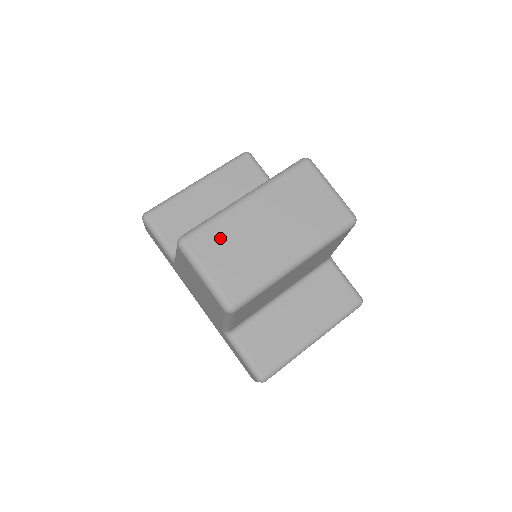
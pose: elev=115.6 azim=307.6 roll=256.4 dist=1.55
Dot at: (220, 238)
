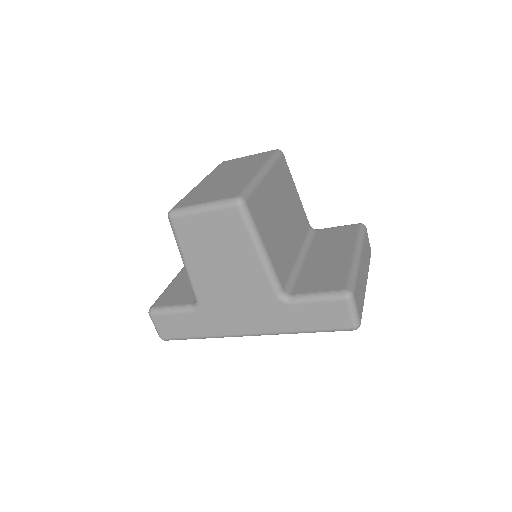
Dot at: (197, 195)
